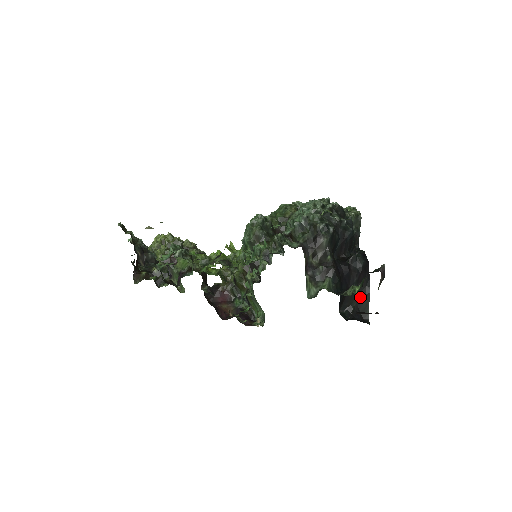
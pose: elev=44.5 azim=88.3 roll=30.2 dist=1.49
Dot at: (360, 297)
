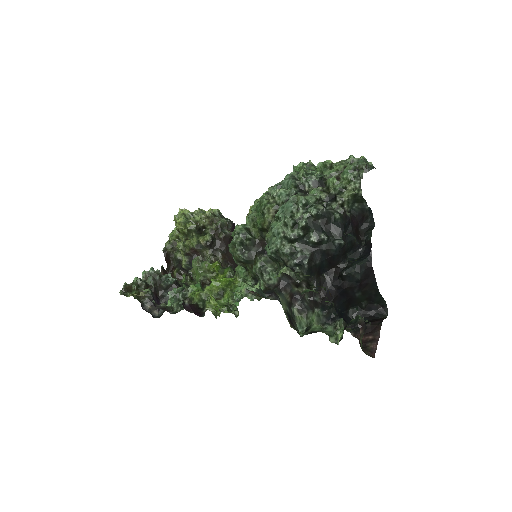
Dot at: (369, 296)
